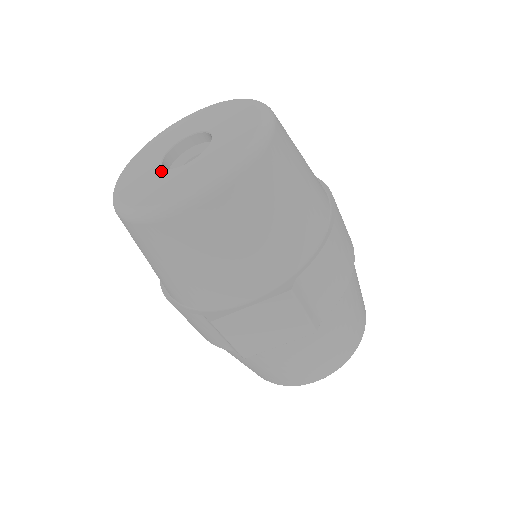
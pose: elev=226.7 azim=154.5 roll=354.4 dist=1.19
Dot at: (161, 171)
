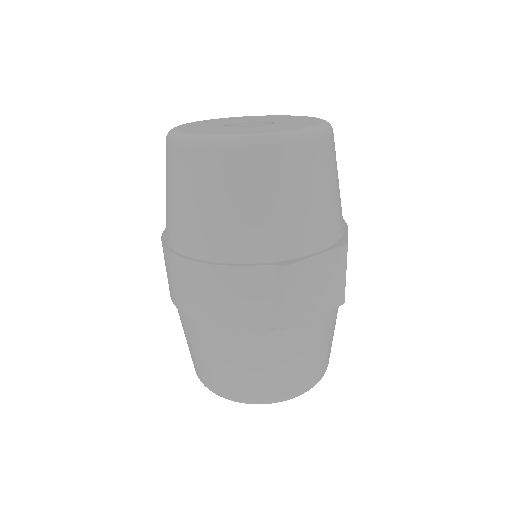
Dot at: (239, 127)
